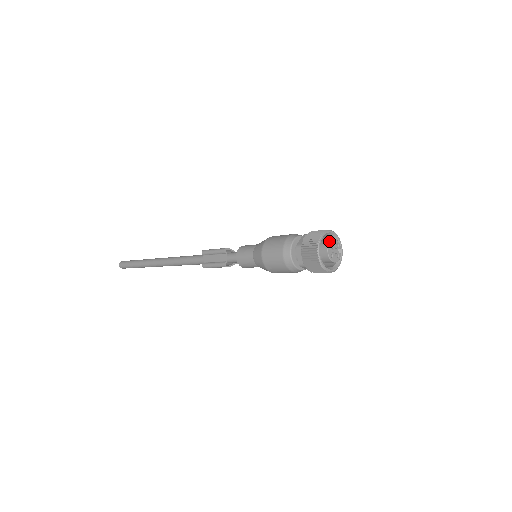
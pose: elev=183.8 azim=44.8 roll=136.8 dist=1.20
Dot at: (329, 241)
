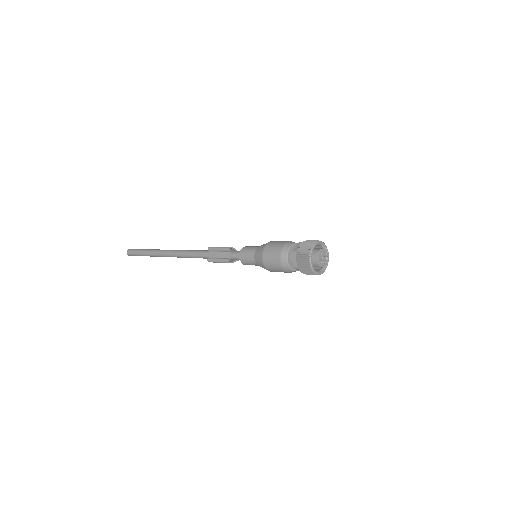
Dot at: (319, 250)
